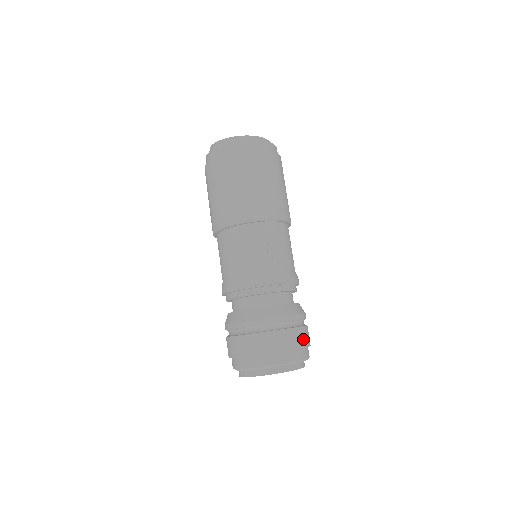
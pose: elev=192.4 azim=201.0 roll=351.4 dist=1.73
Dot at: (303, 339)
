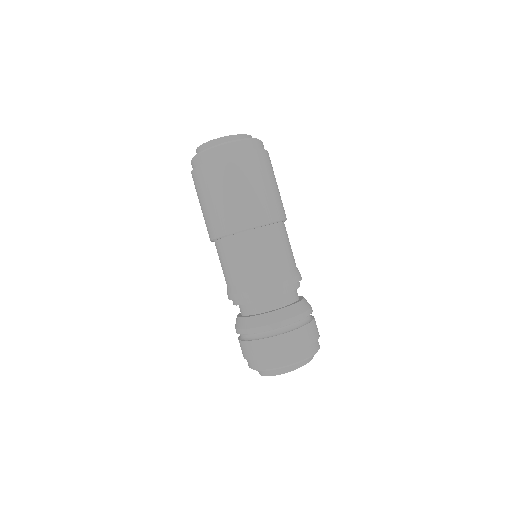
Dot at: (317, 328)
